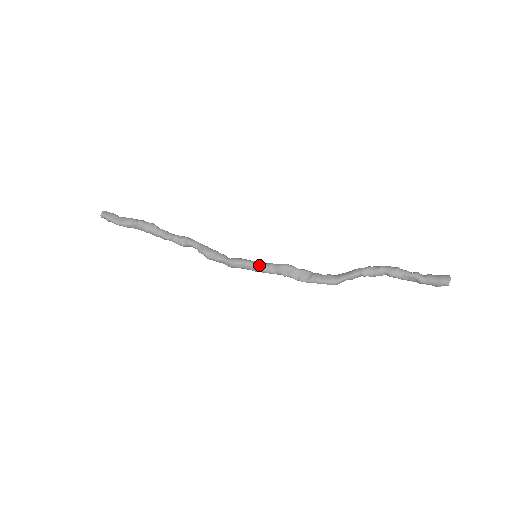
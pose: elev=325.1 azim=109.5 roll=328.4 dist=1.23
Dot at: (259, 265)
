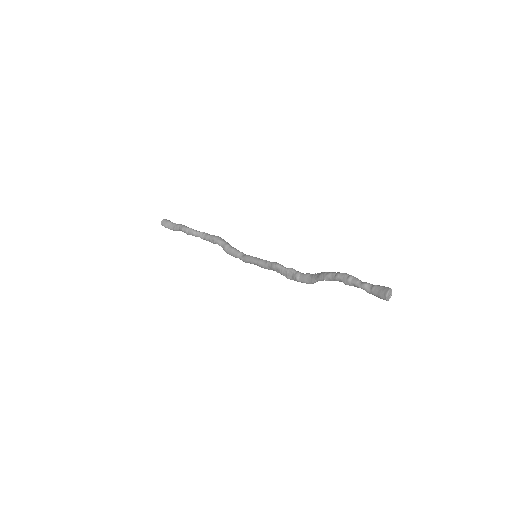
Dot at: (259, 264)
